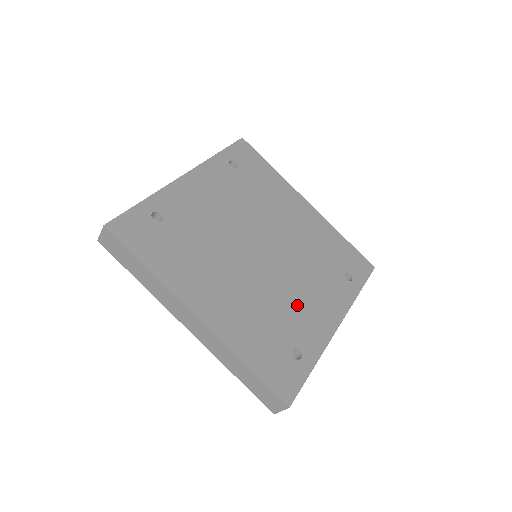
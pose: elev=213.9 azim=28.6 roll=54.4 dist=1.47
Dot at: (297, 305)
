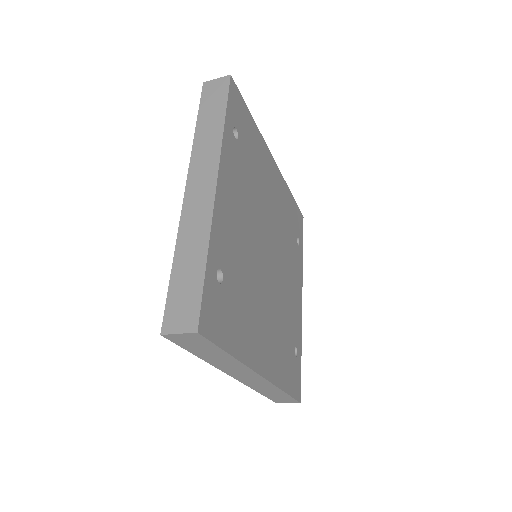
Dot at: (289, 301)
